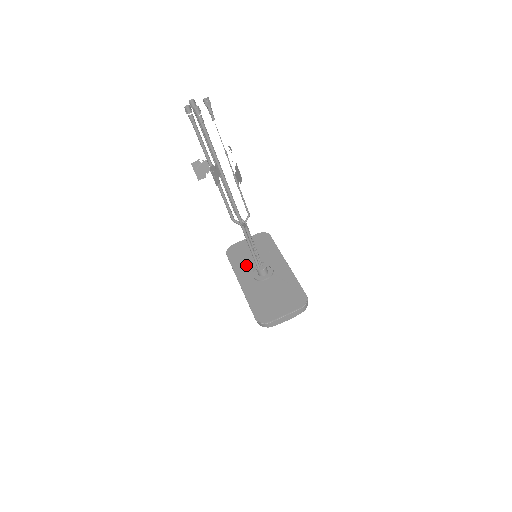
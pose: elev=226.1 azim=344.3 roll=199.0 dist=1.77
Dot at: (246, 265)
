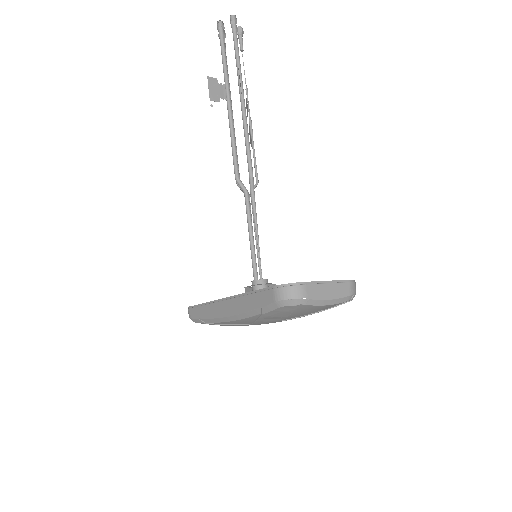
Dot at: occluded
